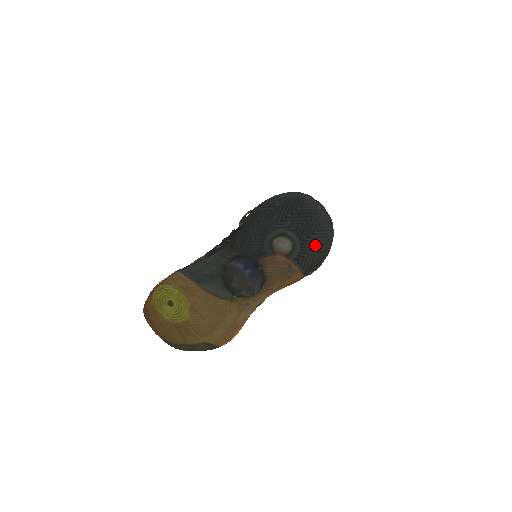
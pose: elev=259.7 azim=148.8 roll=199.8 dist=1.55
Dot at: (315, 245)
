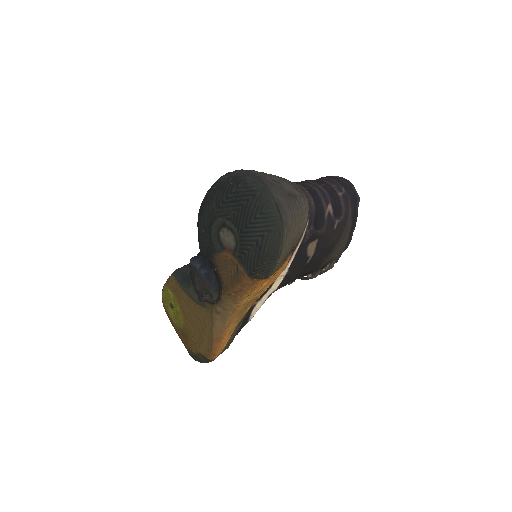
Dot at: (254, 238)
